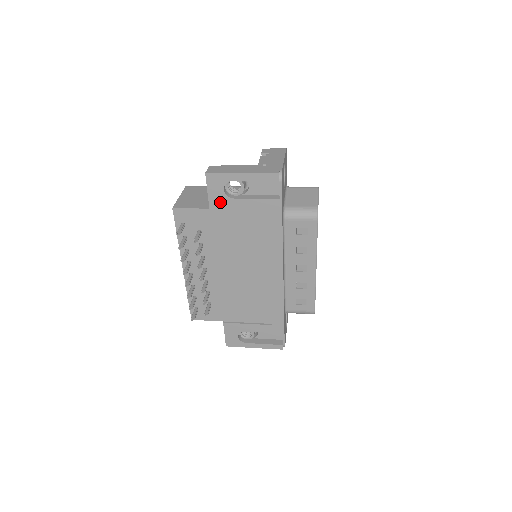
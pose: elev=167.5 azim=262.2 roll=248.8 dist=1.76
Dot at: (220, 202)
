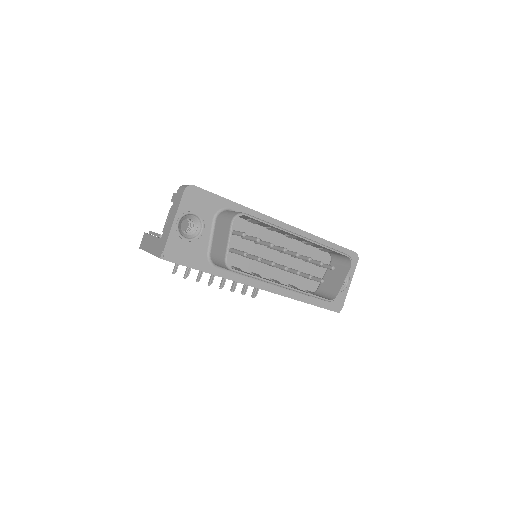
Dot at: occluded
